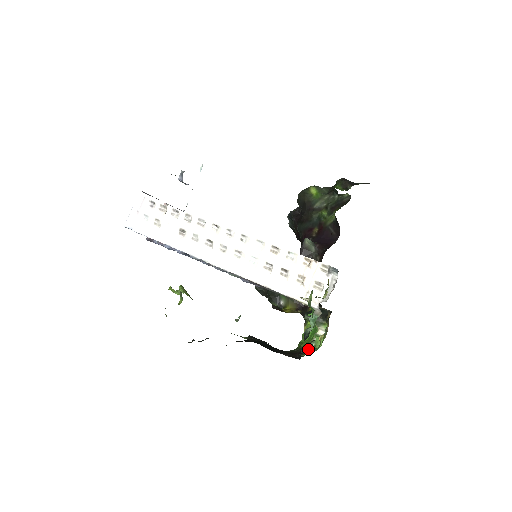
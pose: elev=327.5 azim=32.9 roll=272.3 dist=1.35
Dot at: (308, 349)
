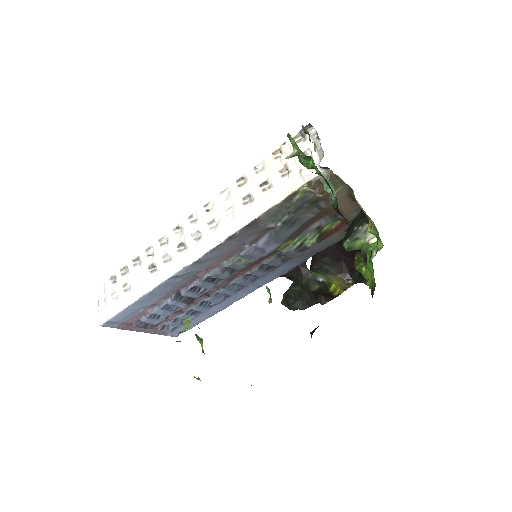
Dot at: occluded
